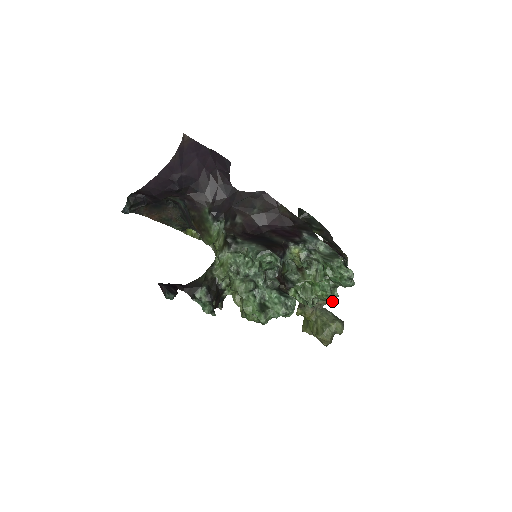
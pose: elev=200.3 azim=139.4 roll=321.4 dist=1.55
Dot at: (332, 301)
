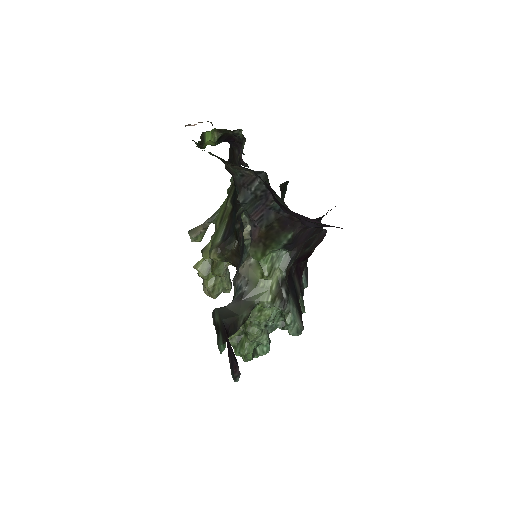
Dot at: occluded
